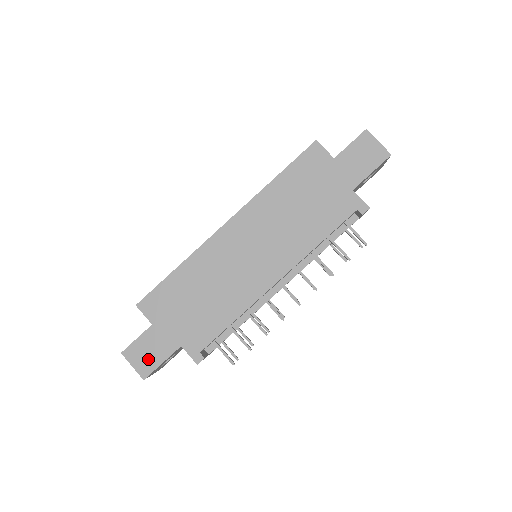
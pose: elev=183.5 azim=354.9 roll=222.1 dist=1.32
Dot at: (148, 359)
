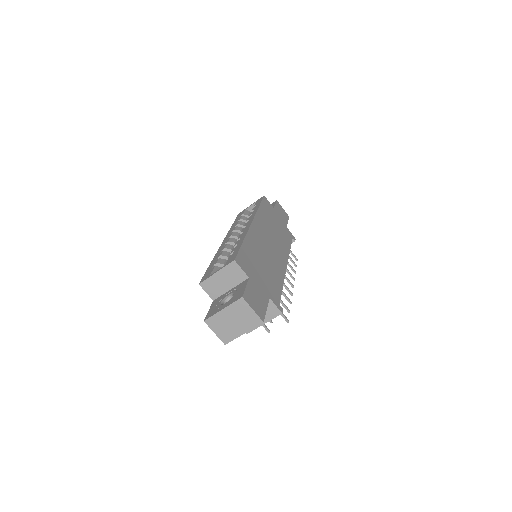
Dot at: (259, 305)
